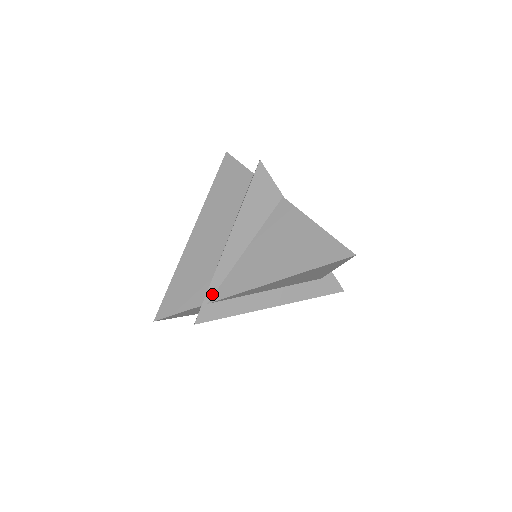
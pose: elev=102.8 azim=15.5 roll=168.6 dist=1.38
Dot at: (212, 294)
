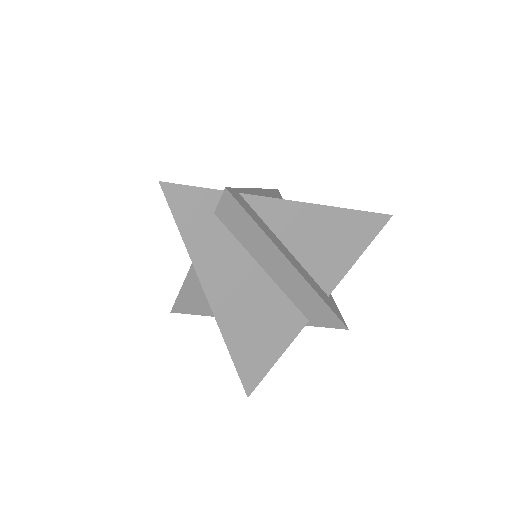
Dot at: occluded
